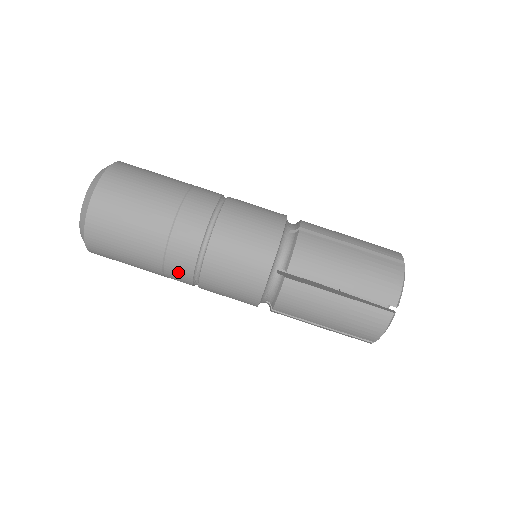
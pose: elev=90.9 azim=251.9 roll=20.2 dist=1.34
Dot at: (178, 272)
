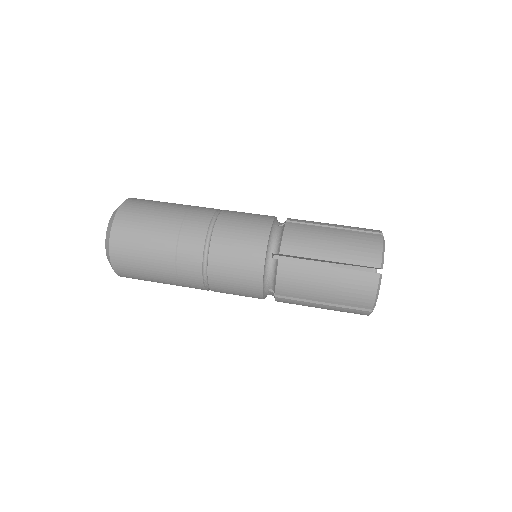
Dot at: (189, 274)
